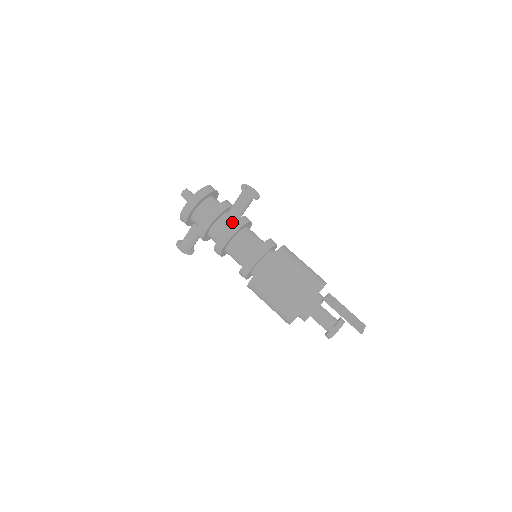
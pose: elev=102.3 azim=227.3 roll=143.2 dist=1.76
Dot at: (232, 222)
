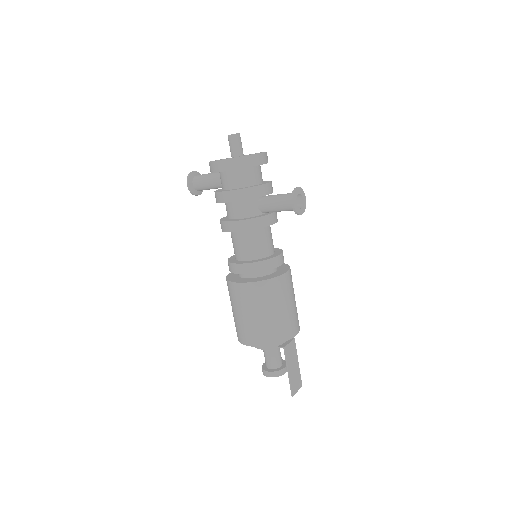
Dot at: (258, 212)
